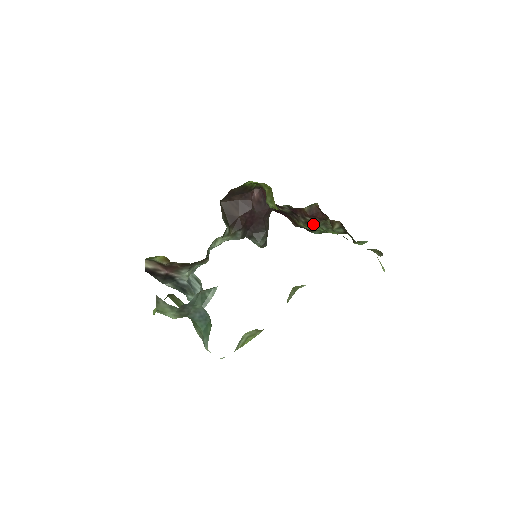
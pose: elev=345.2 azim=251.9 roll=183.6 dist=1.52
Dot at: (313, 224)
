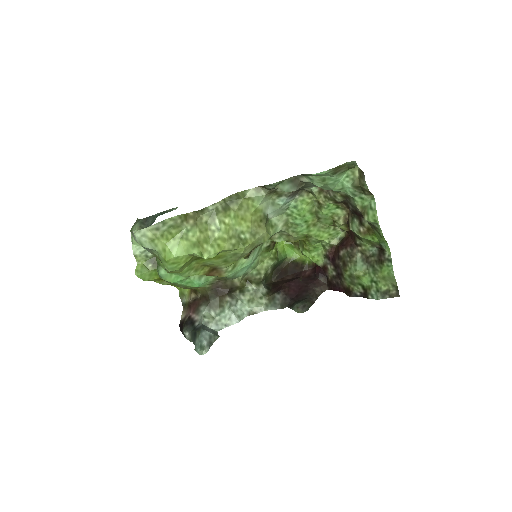
Dot at: (348, 258)
